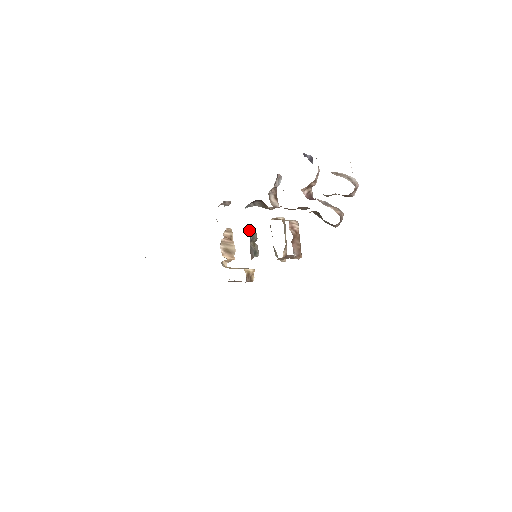
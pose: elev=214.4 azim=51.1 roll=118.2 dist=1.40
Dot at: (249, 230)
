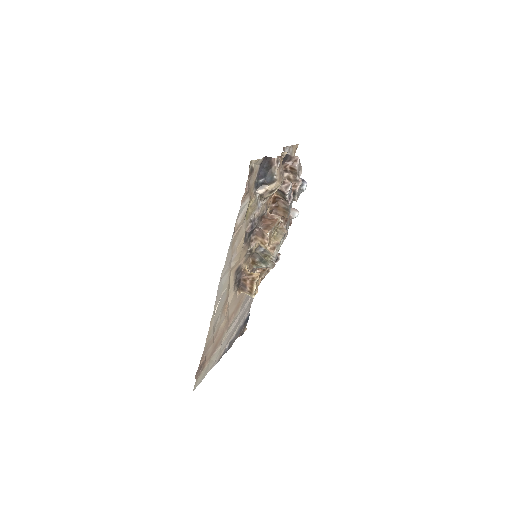
Dot at: occluded
